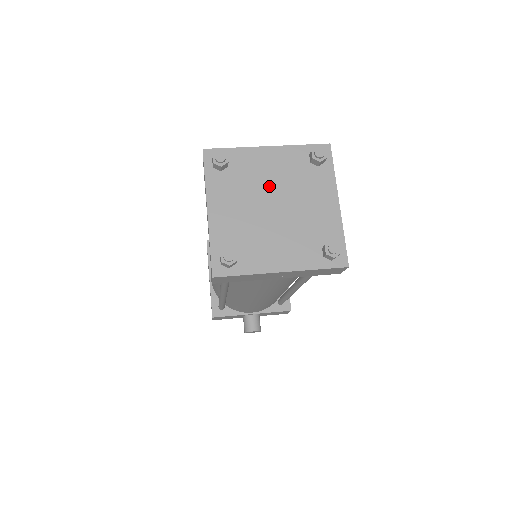
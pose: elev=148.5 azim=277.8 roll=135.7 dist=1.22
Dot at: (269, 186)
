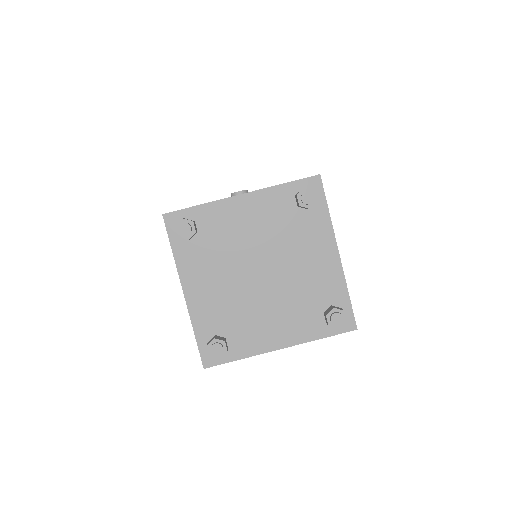
Dot at: (251, 247)
